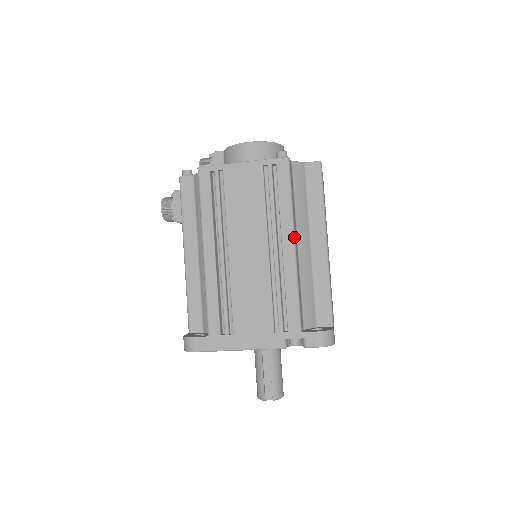
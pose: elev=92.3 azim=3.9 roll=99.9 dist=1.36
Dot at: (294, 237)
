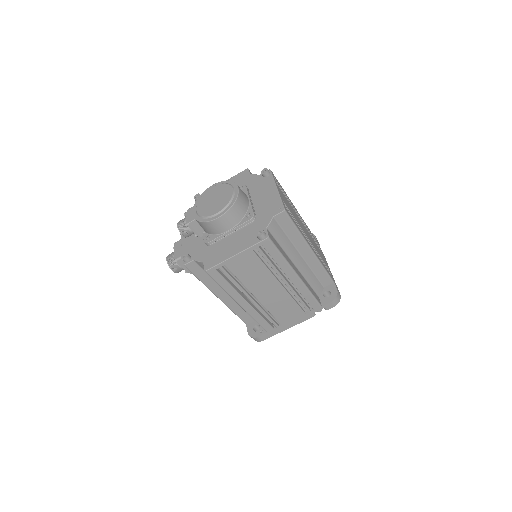
Dot at: (295, 272)
